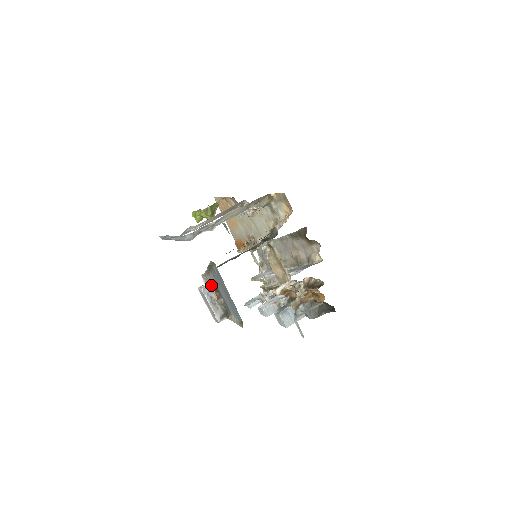
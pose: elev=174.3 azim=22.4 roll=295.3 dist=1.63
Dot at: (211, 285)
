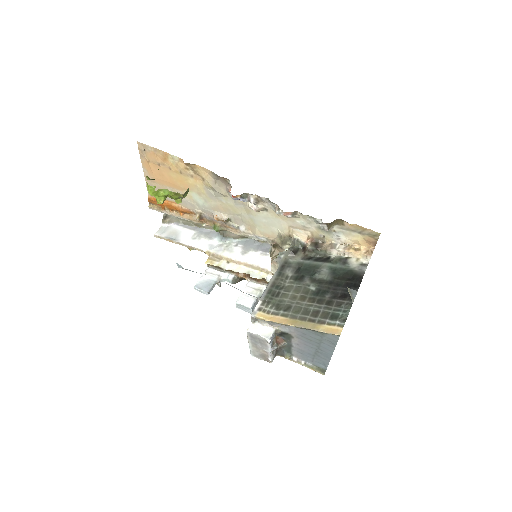
Dot at: (276, 331)
